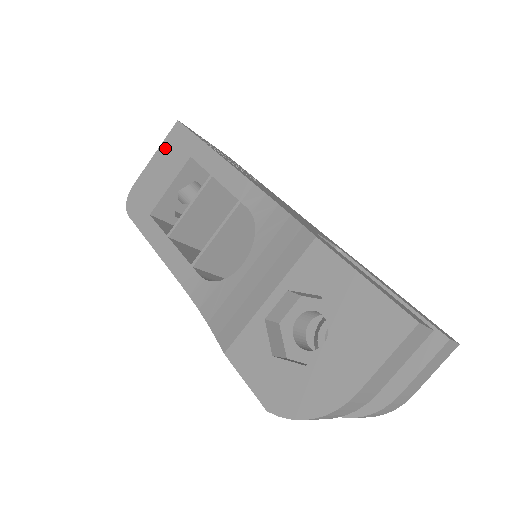
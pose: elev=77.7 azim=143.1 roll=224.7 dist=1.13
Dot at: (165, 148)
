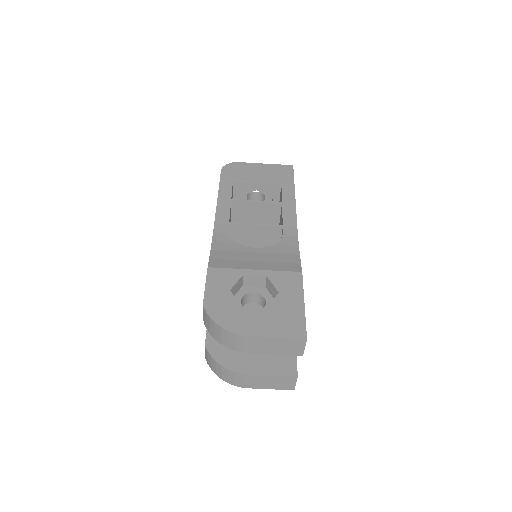
Dot at: (274, 168)
